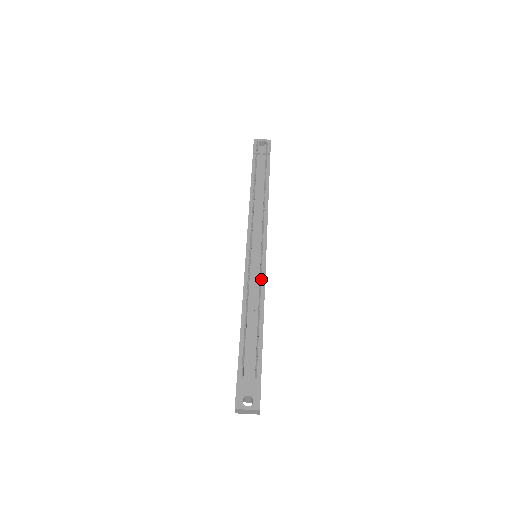
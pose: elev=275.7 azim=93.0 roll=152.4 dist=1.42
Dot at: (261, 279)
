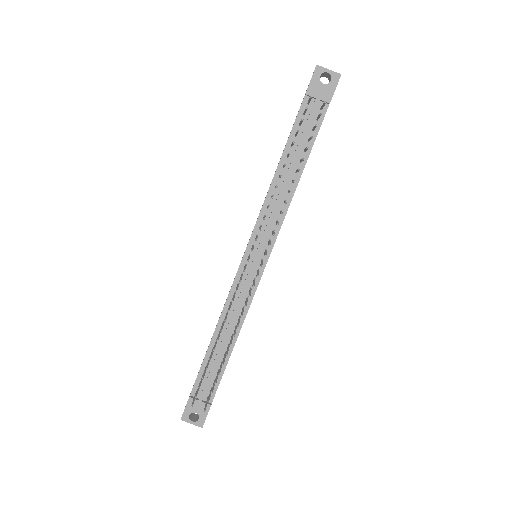
Dot at: (248, 298)
